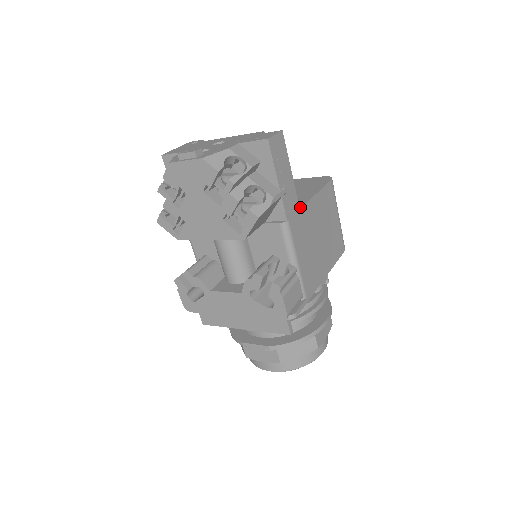
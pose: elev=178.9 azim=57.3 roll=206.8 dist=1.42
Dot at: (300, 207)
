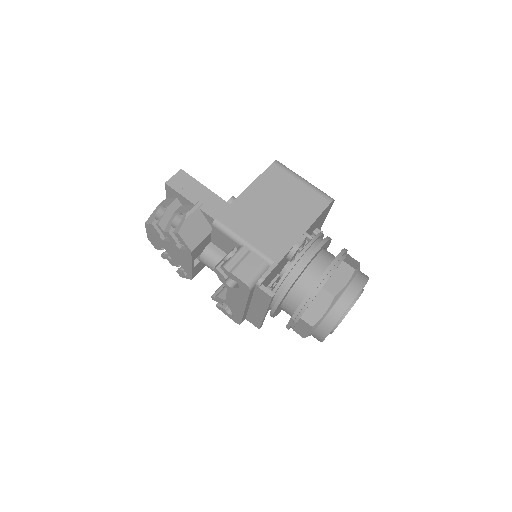
Dot at: (232, 203)
